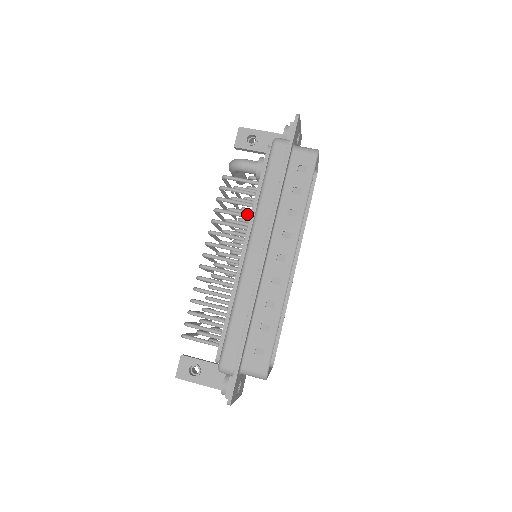
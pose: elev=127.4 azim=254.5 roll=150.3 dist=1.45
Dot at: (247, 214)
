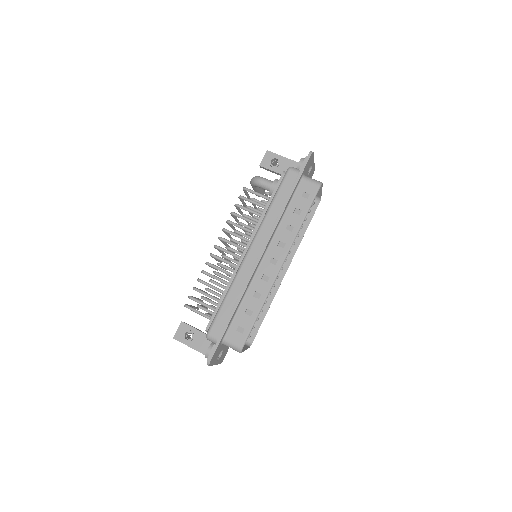
Dot at: occluded
